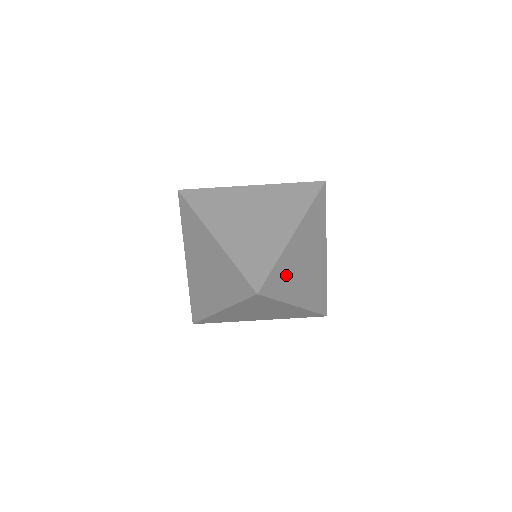
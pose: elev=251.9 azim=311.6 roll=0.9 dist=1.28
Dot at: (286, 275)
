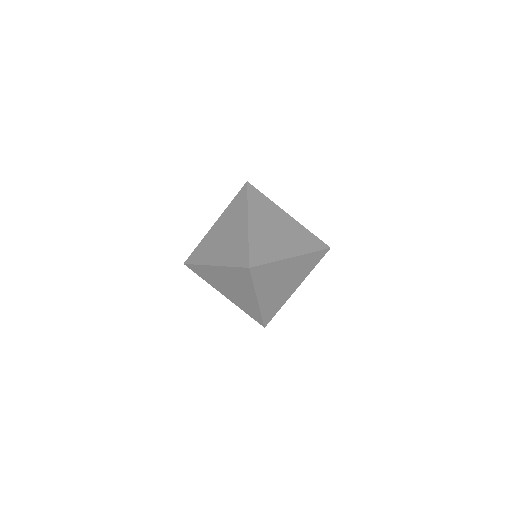
Dot at: (273, 304)
